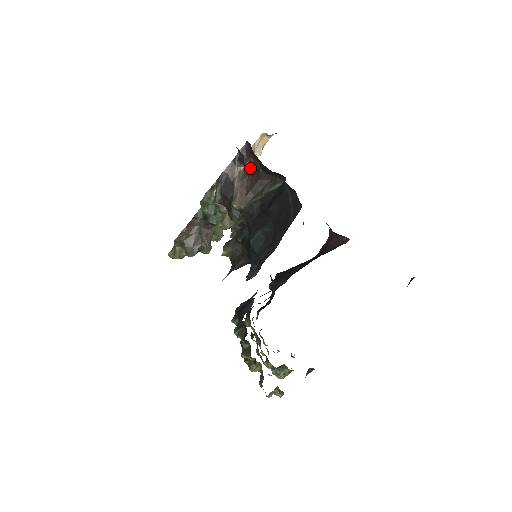
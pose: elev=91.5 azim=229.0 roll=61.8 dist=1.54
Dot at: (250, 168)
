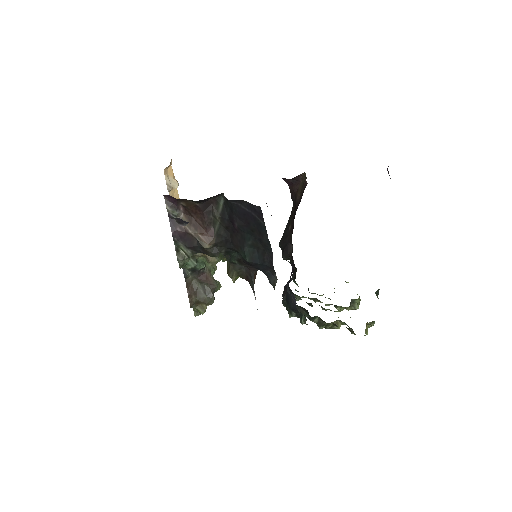
Dot at: (187, 210)
